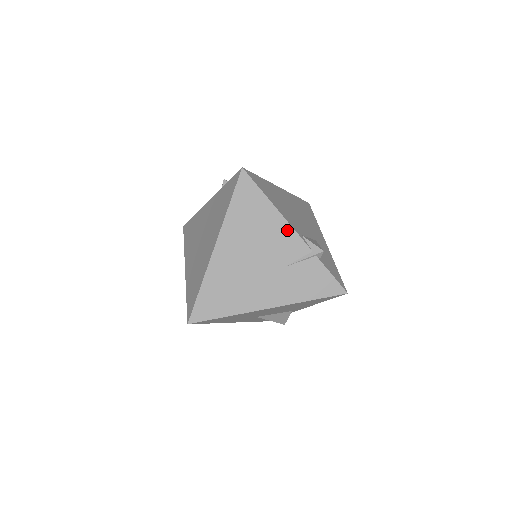
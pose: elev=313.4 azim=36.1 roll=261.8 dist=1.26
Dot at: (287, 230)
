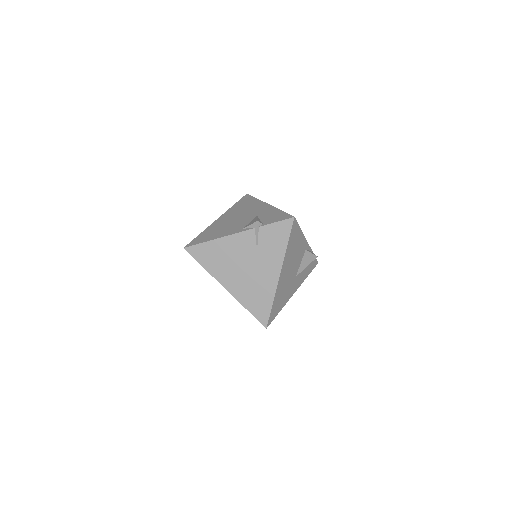
Dot at: (234, 238)
